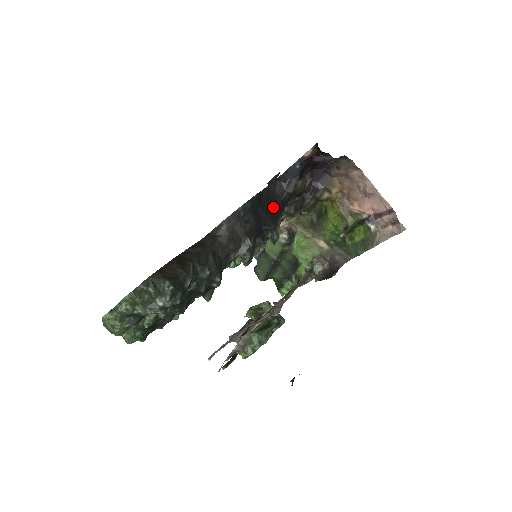
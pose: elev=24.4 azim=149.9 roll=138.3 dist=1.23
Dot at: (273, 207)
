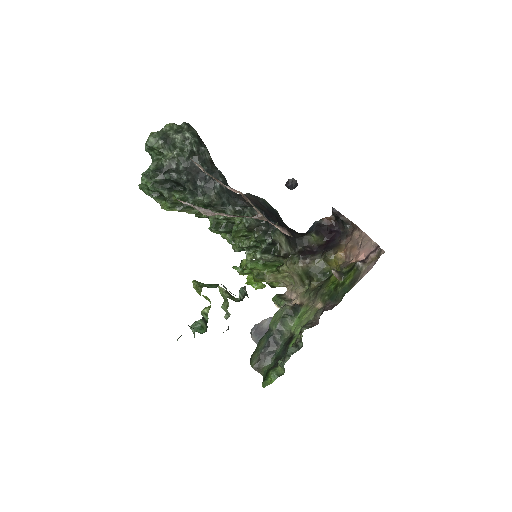
Dot at: occluded
